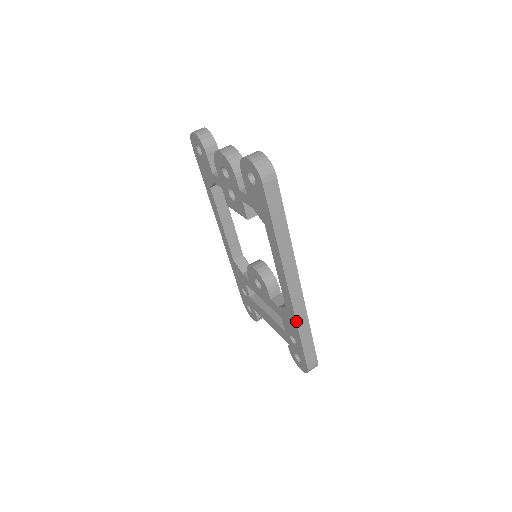
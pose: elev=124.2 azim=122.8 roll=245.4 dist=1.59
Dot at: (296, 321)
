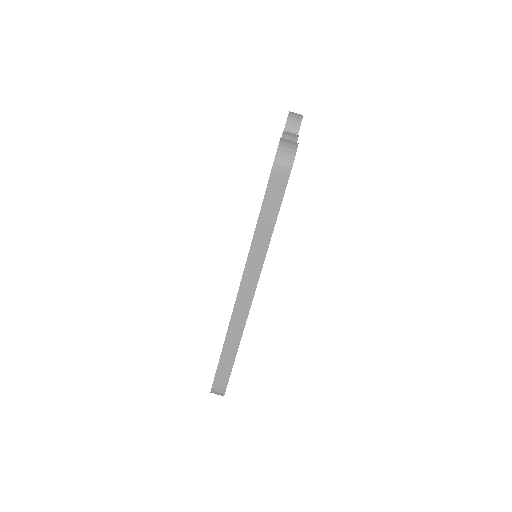
Dot at: (227, 331)
